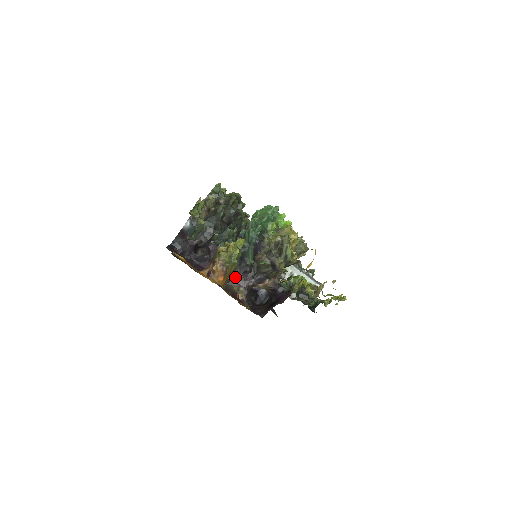
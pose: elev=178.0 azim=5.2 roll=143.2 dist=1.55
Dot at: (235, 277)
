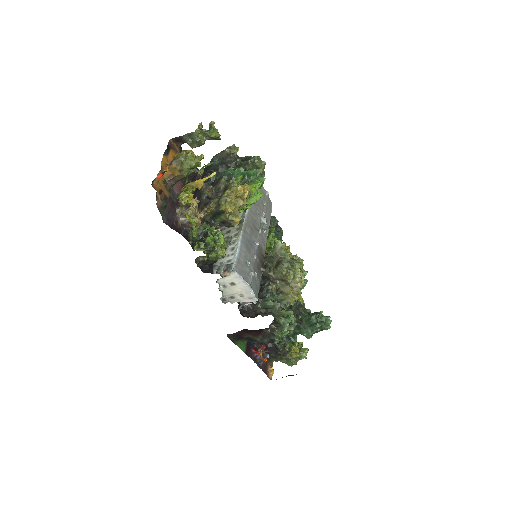
Dot at: occluded
